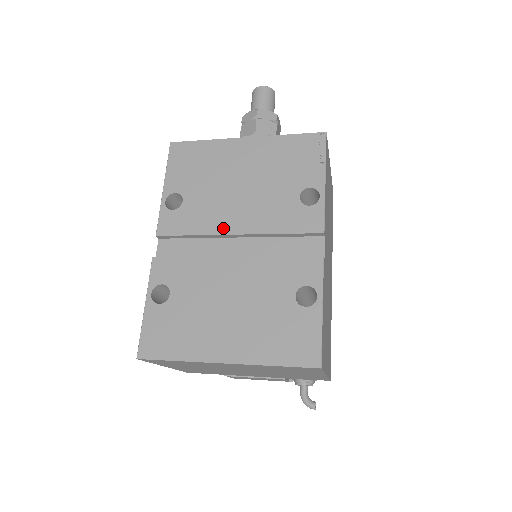
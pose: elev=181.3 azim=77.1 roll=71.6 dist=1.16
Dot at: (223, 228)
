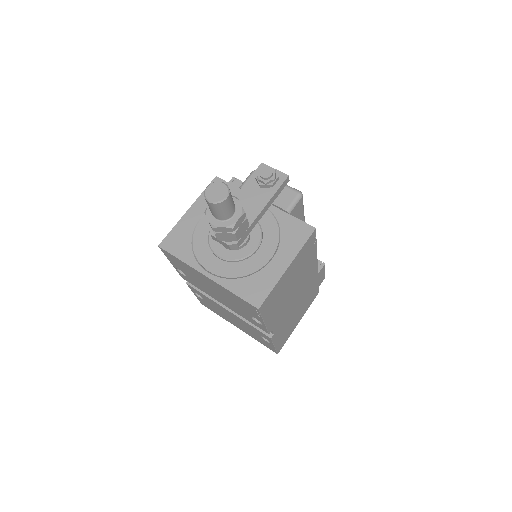
Dot at: (215, 299)
